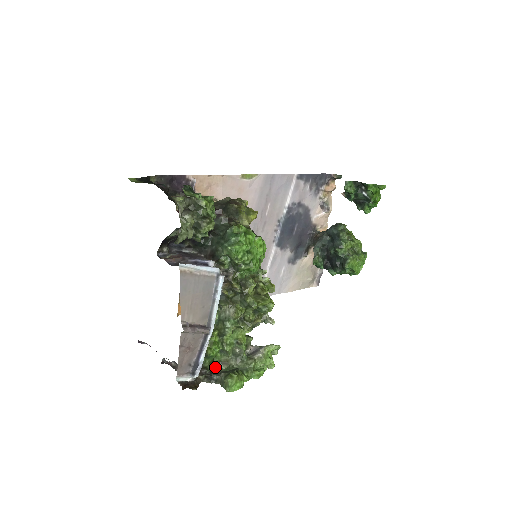
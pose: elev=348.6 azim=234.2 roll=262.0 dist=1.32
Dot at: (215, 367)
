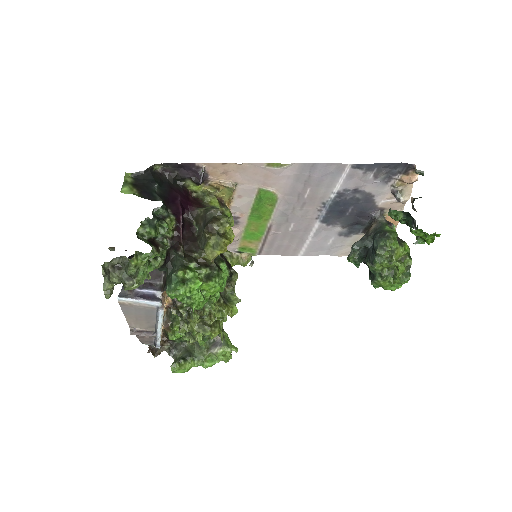
Dot at: (183, 341)
